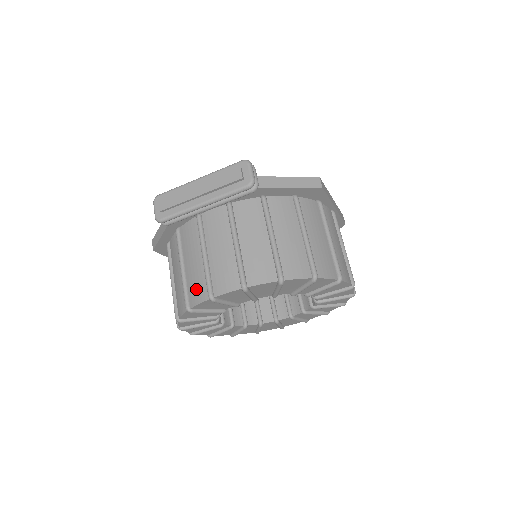
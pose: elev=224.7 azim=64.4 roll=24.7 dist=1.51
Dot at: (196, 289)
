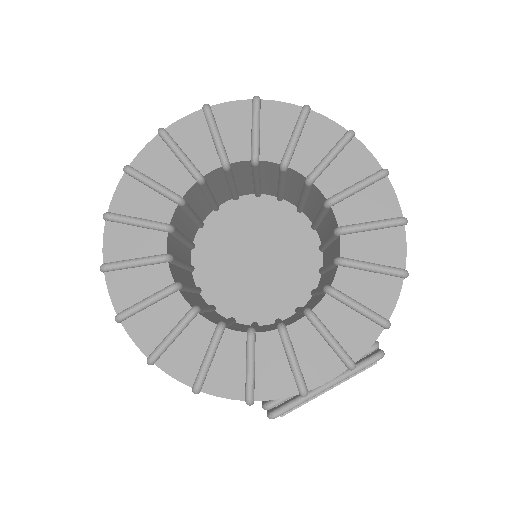
Dot at: occluded
